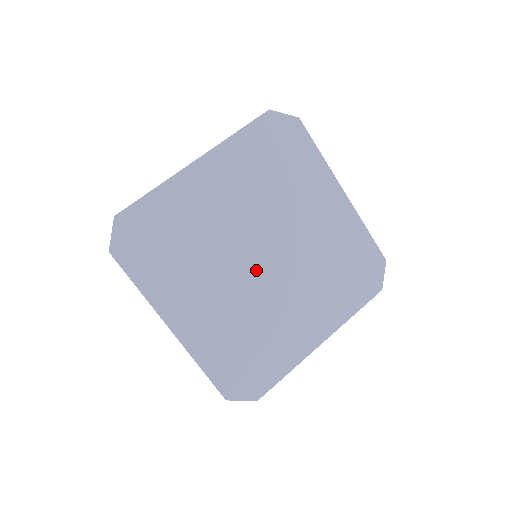
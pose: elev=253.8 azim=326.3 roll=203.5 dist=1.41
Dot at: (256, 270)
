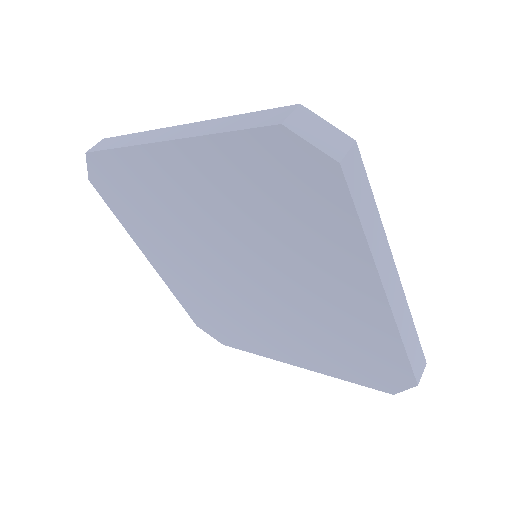
Dot at: (232, 279)
